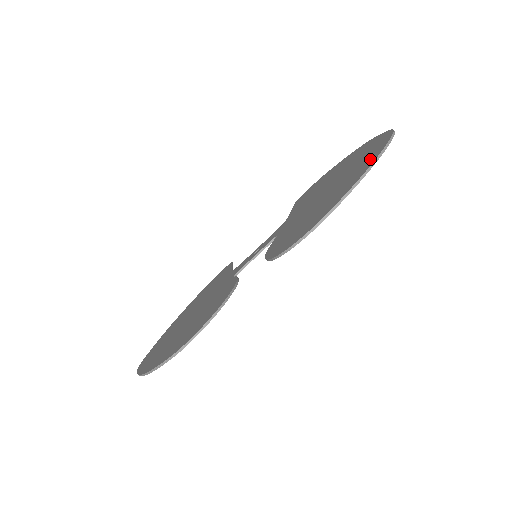
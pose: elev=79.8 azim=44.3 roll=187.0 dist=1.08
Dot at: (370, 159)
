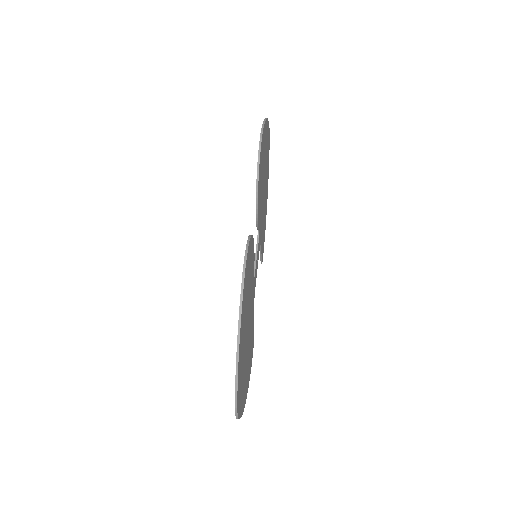
Dot at: occluded
